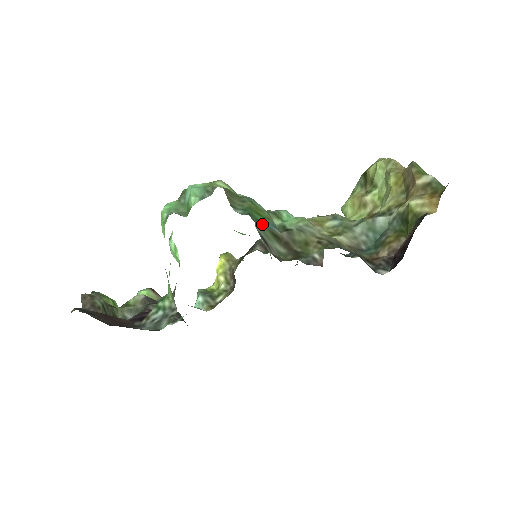
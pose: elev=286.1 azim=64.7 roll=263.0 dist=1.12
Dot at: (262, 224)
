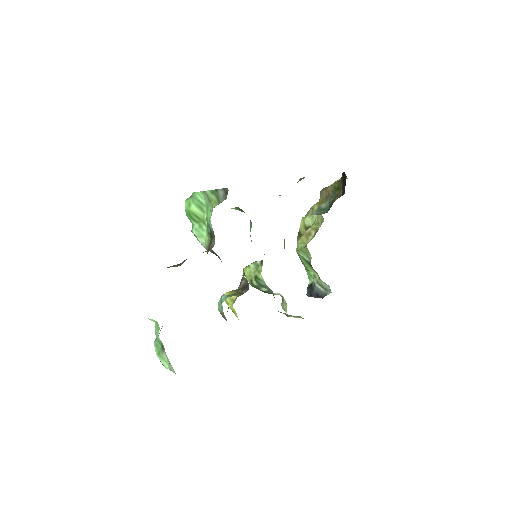
Dot at: occluded
